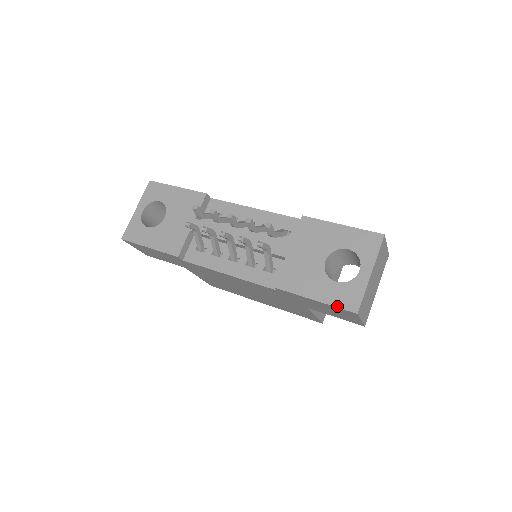
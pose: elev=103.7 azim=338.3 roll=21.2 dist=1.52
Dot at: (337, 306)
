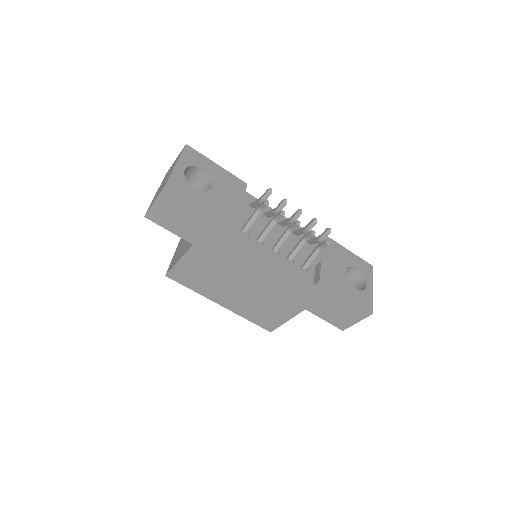
Dot at: (361, 306)
